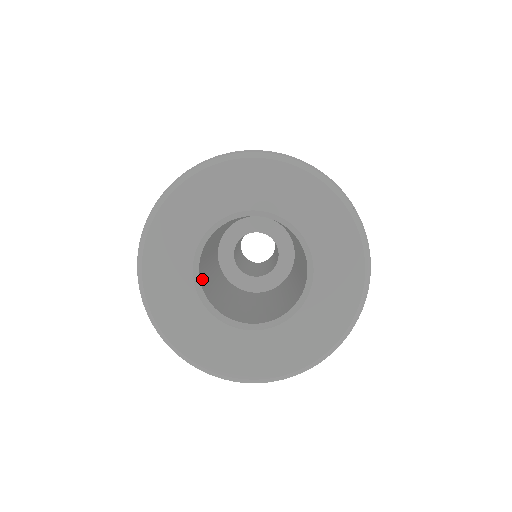
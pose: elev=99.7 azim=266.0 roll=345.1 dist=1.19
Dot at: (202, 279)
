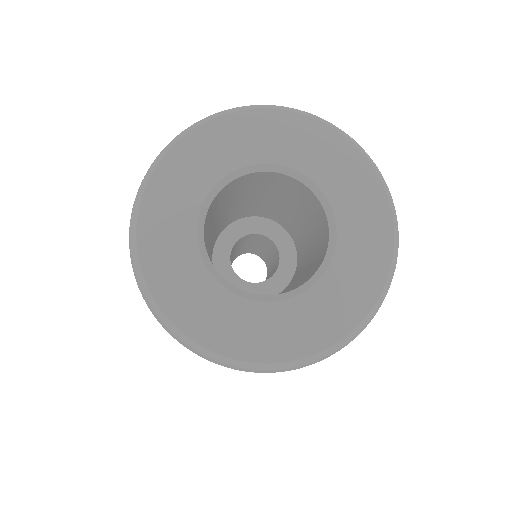
Dot at: (205, 244)
